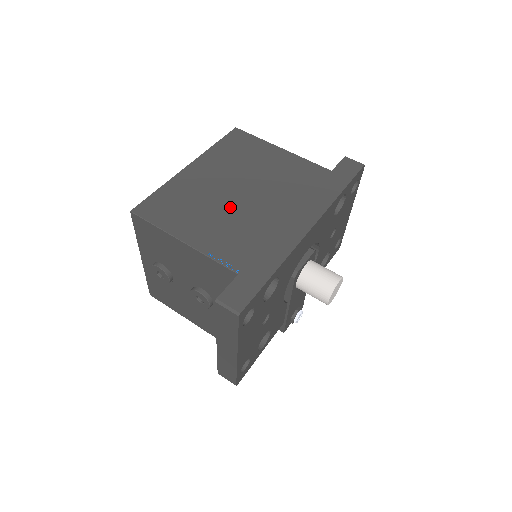
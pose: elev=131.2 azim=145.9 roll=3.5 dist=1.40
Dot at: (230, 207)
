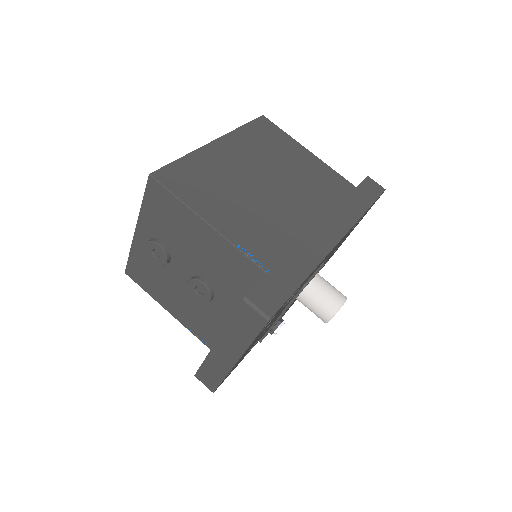
Dot at: (258, 198)
